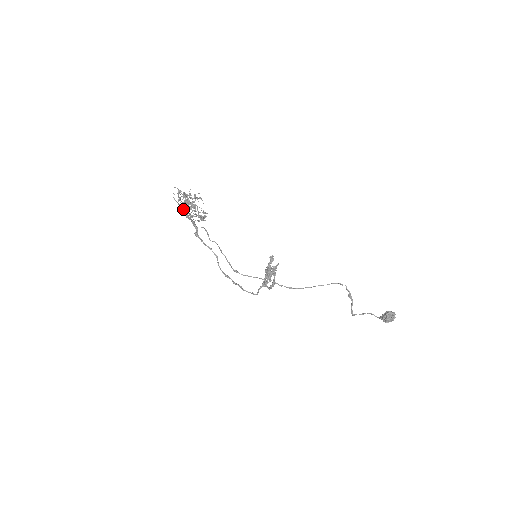
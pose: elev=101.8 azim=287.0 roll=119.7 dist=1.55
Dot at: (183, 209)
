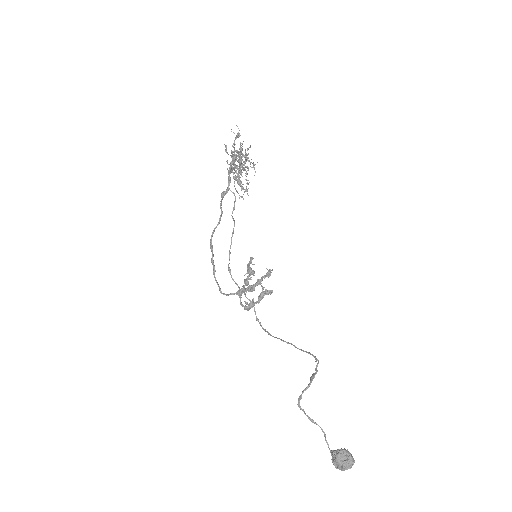
Dot at: (233, 167)
